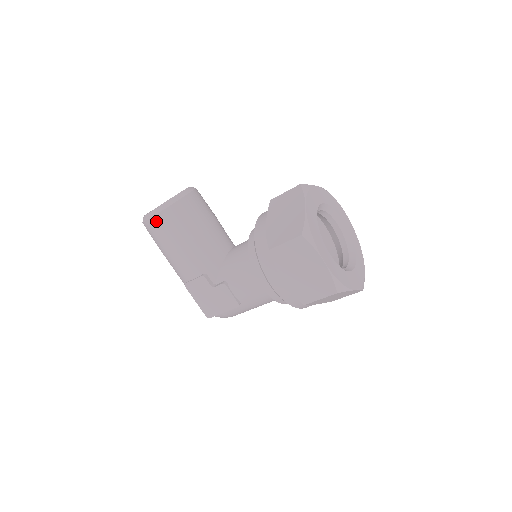
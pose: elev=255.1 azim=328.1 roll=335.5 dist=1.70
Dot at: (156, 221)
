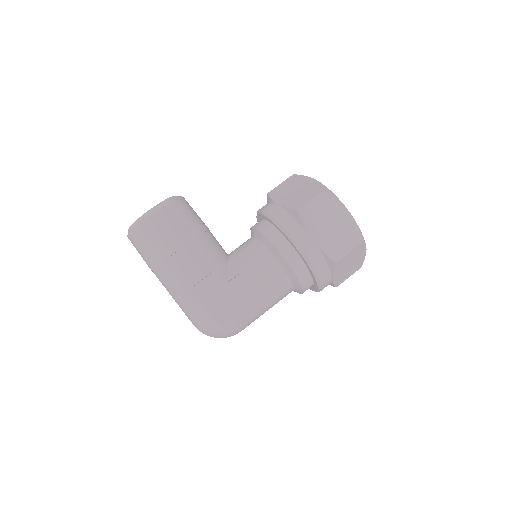
Dot at: (158, 216)
